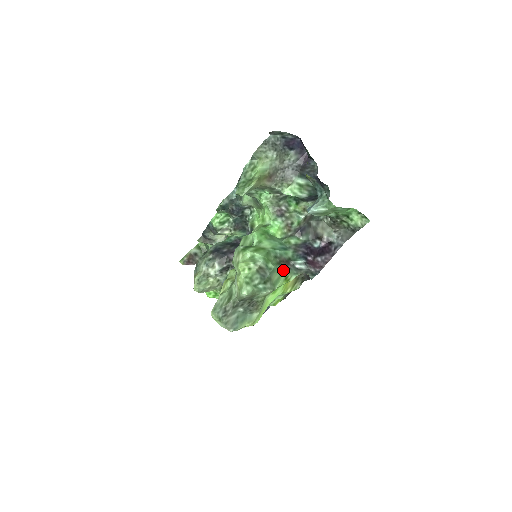
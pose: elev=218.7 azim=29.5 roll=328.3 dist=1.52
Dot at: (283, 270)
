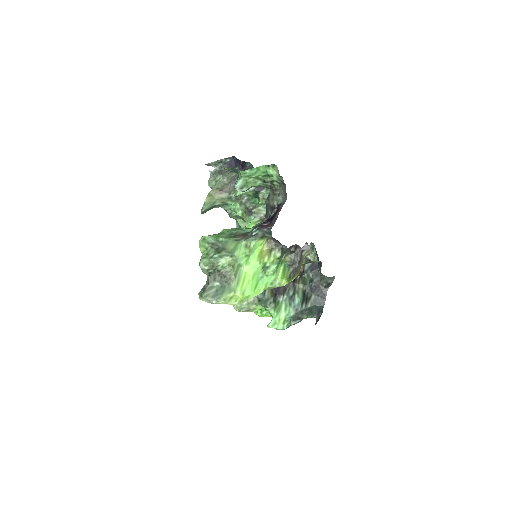
Dot at: (239, 240)
